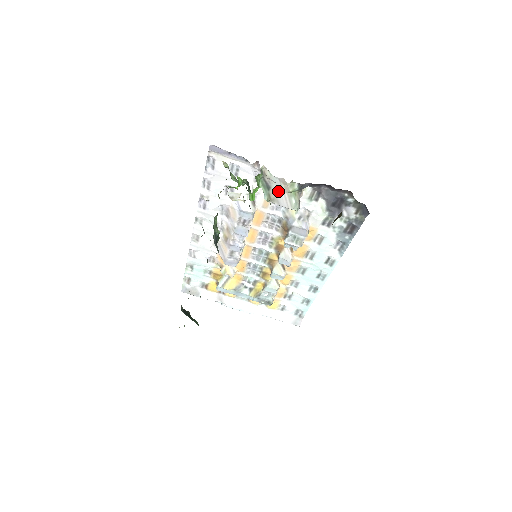
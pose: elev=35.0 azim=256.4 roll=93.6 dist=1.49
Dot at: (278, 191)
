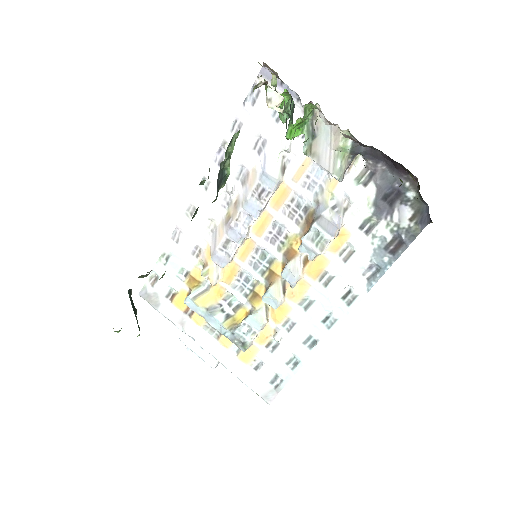
Dot at: (324, 144)
